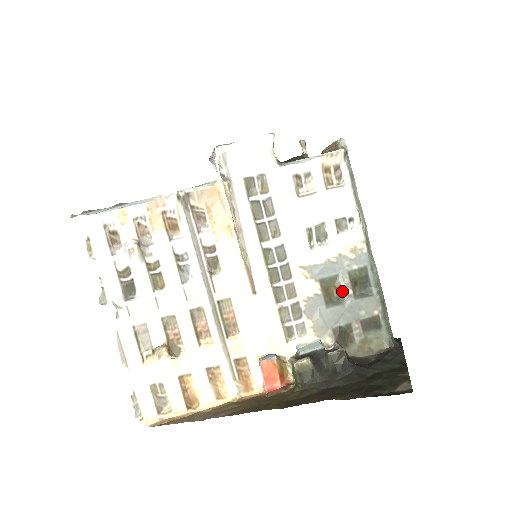
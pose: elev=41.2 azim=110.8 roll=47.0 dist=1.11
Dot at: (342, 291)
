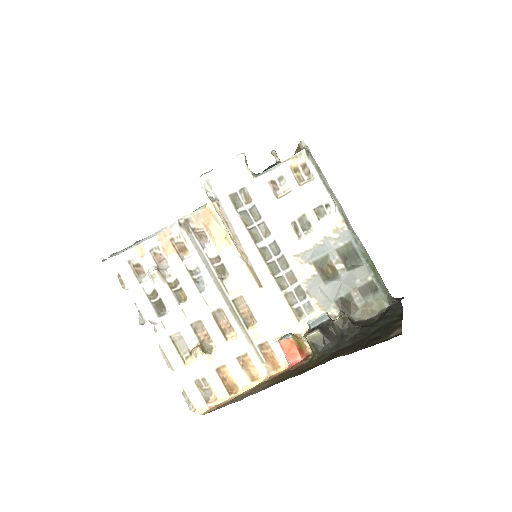
Dot at: (335, 267)
